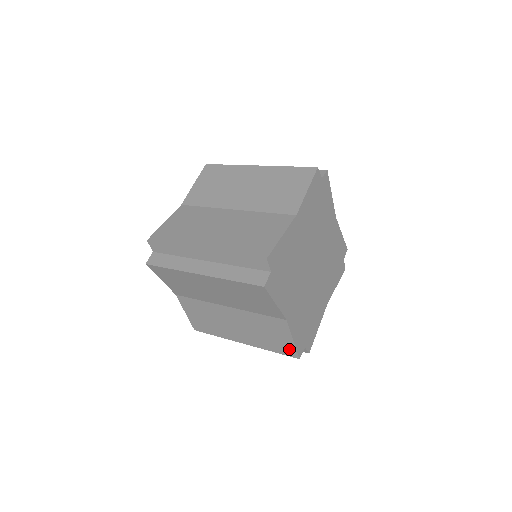
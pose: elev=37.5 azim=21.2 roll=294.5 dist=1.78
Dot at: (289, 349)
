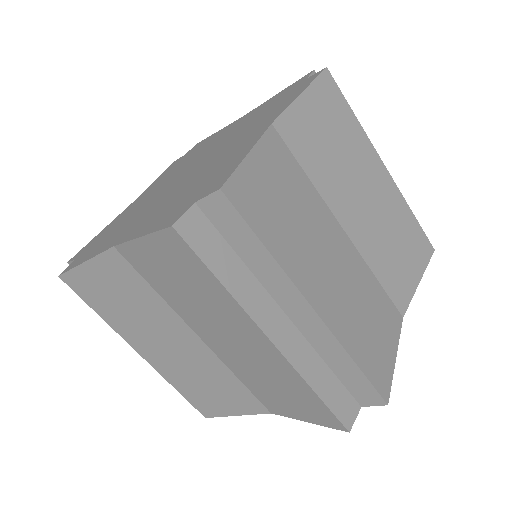
Dot at: (210, 409)
